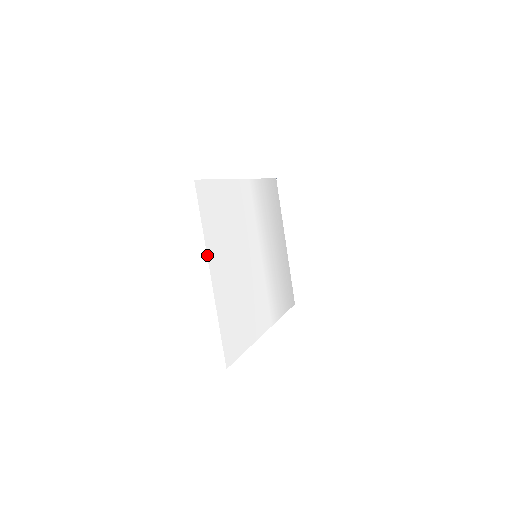
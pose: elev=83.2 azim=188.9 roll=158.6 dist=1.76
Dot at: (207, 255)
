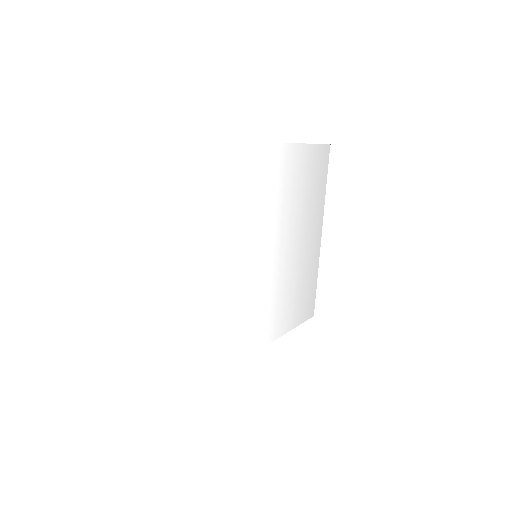
Dot at: (145, 259)
